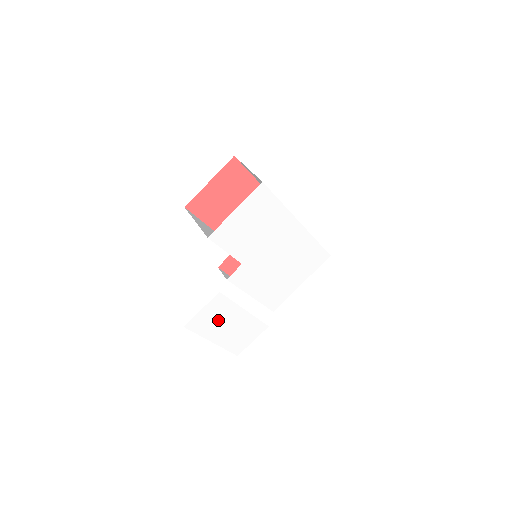
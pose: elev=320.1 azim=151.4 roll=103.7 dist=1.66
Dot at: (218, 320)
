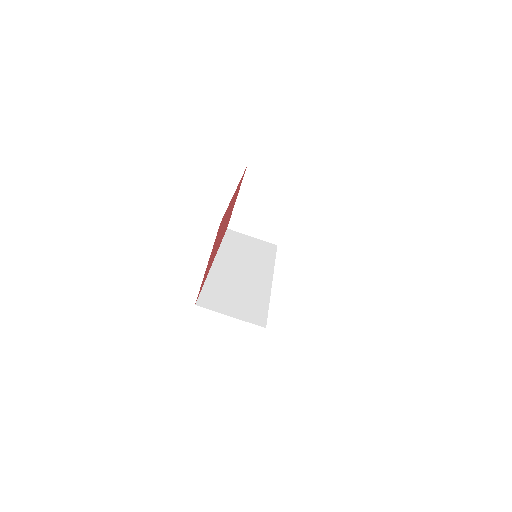
Dot at: occluded
